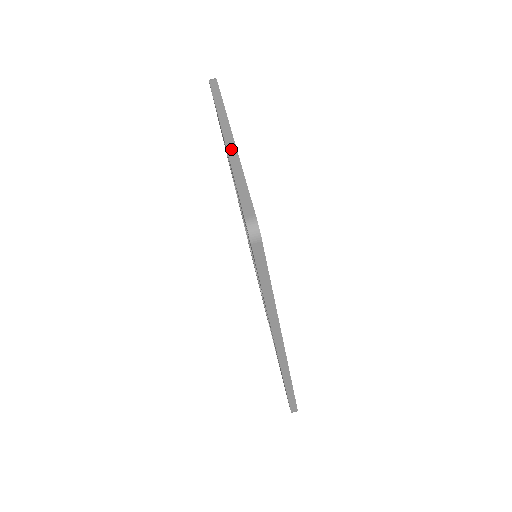
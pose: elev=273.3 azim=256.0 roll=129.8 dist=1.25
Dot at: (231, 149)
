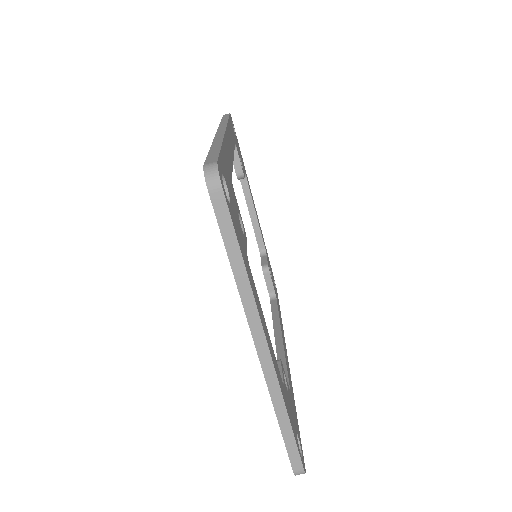
Dot at: (271, 379)
